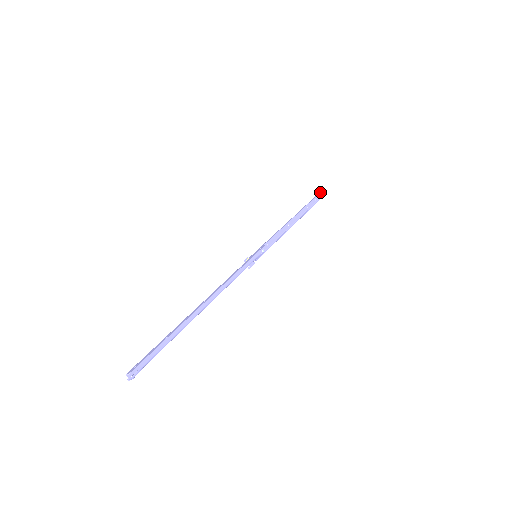
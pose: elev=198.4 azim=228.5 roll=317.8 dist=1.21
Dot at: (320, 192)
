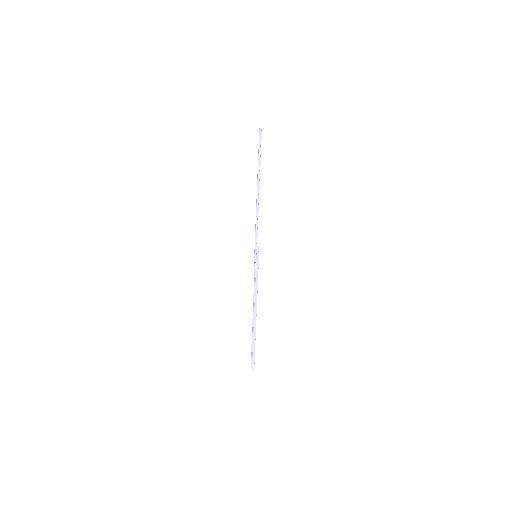
Dot at: (261, 137)
